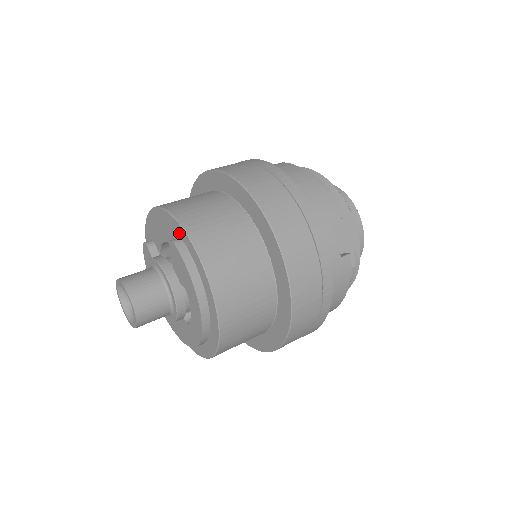
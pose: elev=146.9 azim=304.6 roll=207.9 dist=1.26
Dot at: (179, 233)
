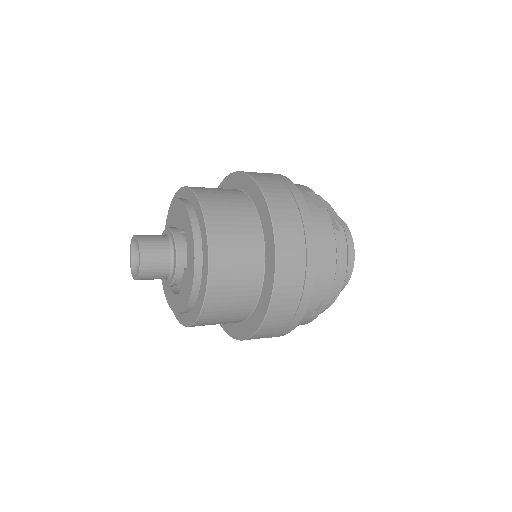
Dot at: (180, 197)
